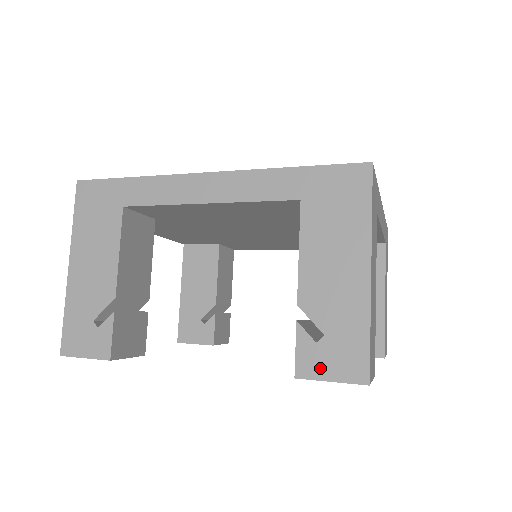
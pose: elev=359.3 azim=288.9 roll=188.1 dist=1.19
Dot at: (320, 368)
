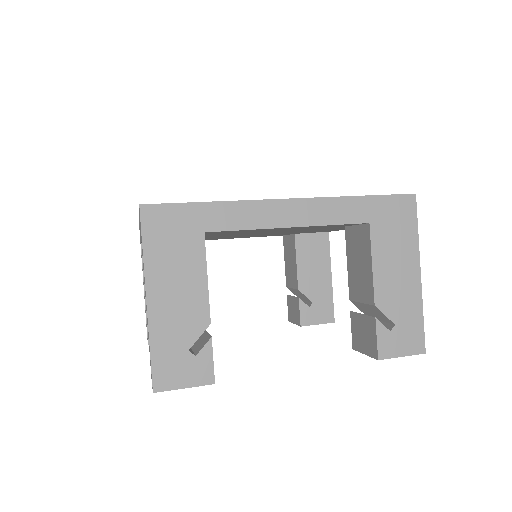
Dot at: (395, 349)
